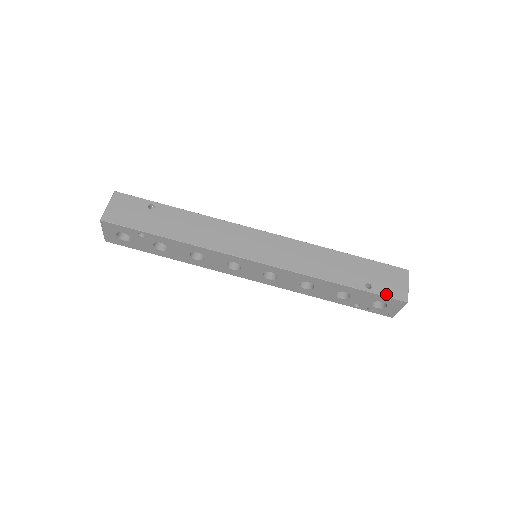
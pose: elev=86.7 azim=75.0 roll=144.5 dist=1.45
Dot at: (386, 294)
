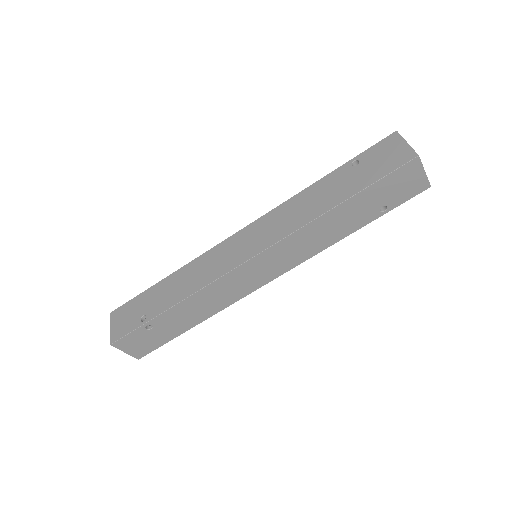
Dot at: (405, 200)
